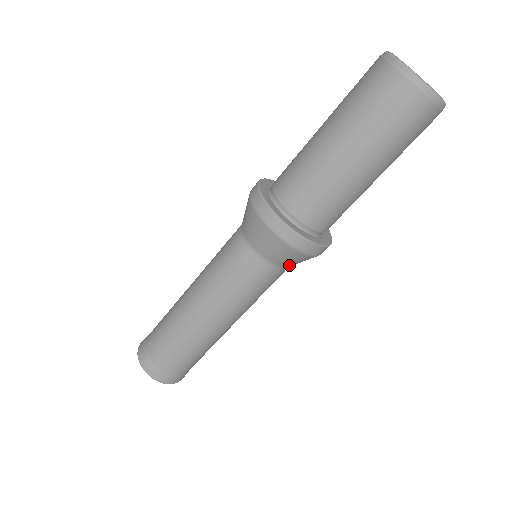
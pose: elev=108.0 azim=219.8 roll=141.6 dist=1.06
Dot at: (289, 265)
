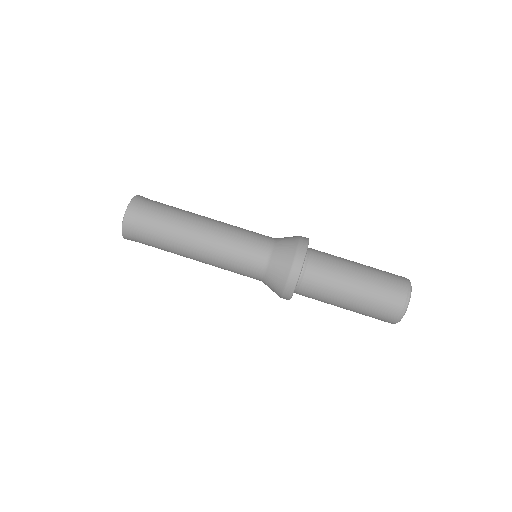
Dot at: (266, 283)
